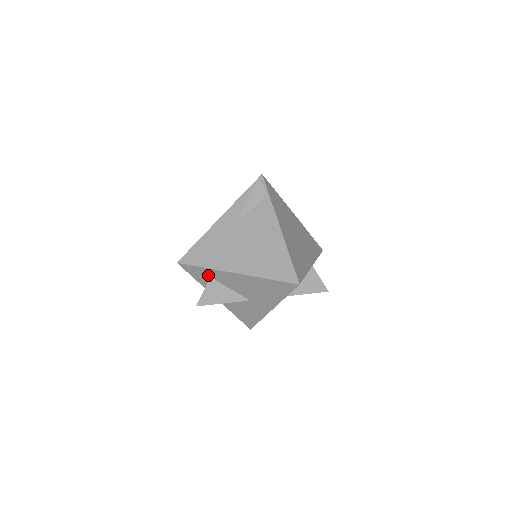
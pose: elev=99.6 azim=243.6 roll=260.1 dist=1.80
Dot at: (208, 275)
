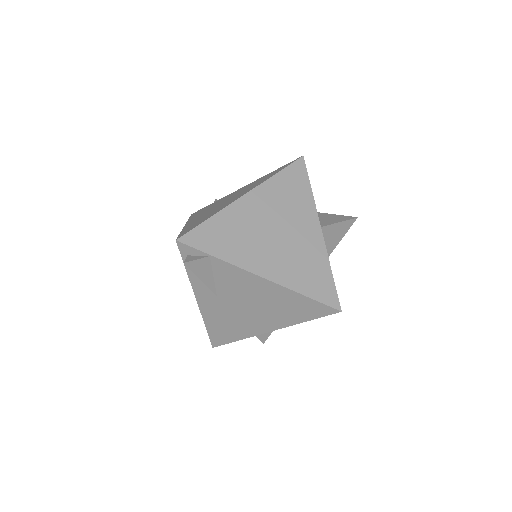
Dot at: occluded
